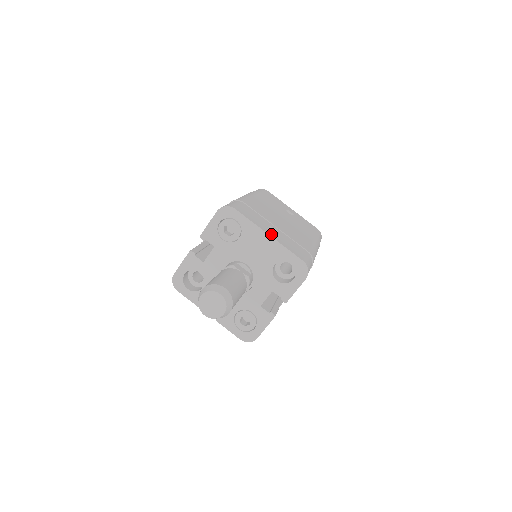
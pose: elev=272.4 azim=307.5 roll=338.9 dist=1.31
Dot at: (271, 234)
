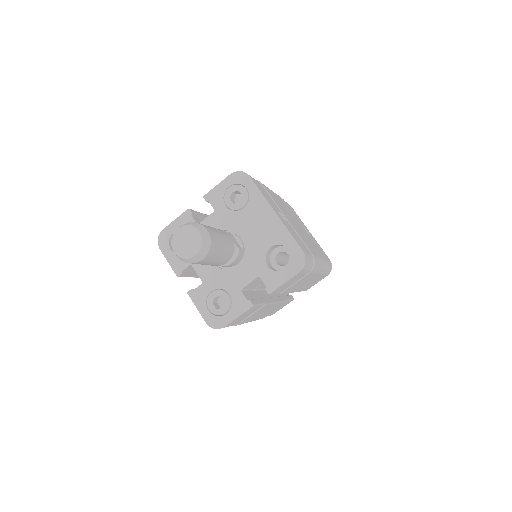
Dot at: (278, 214)
